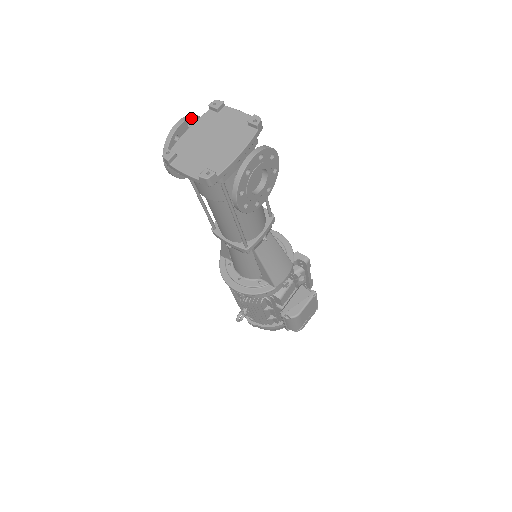
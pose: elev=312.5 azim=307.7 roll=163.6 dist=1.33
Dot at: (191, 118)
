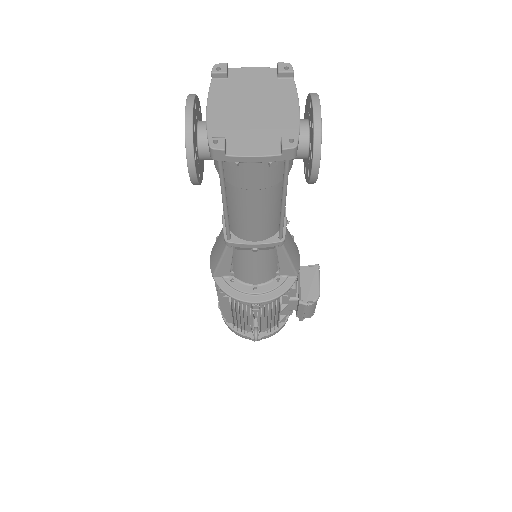
Dot at: (195, 97)
